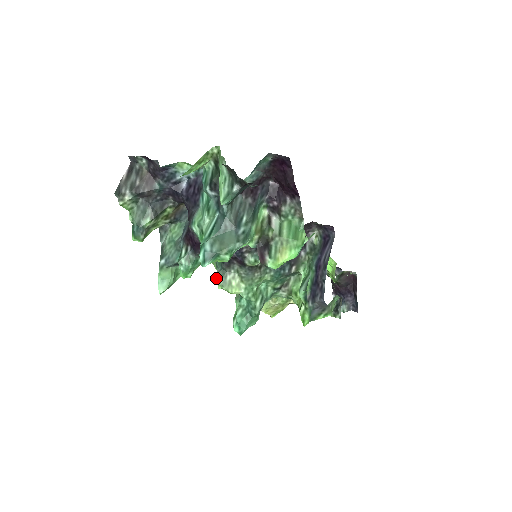
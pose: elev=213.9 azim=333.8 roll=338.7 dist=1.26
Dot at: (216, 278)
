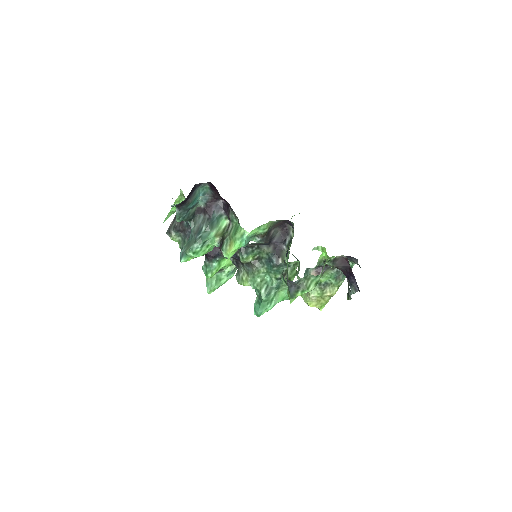
Dot at: (236, 277)
